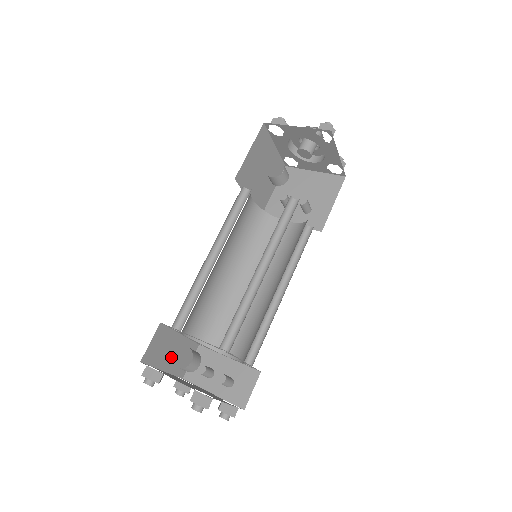
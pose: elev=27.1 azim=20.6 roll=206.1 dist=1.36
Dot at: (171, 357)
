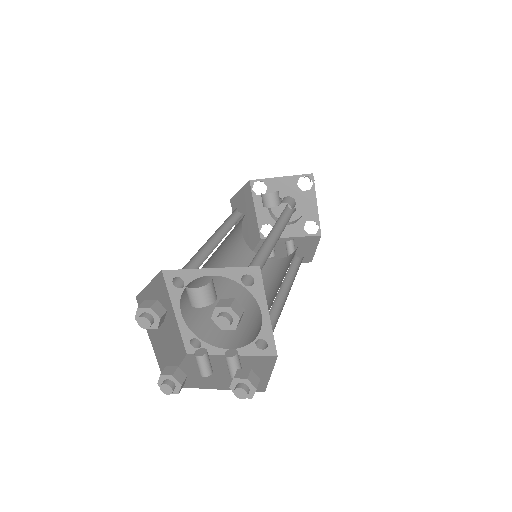
Dot at: (161, 334)
